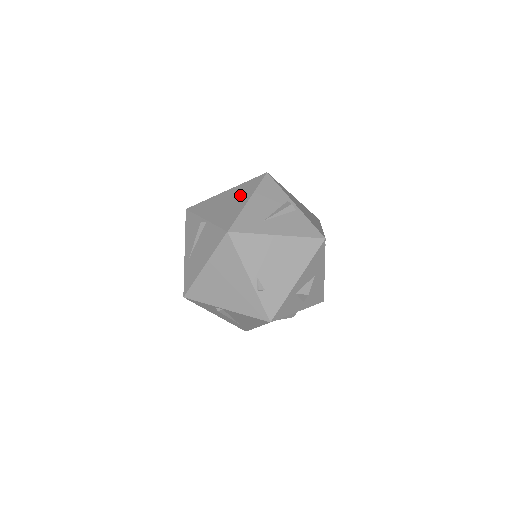
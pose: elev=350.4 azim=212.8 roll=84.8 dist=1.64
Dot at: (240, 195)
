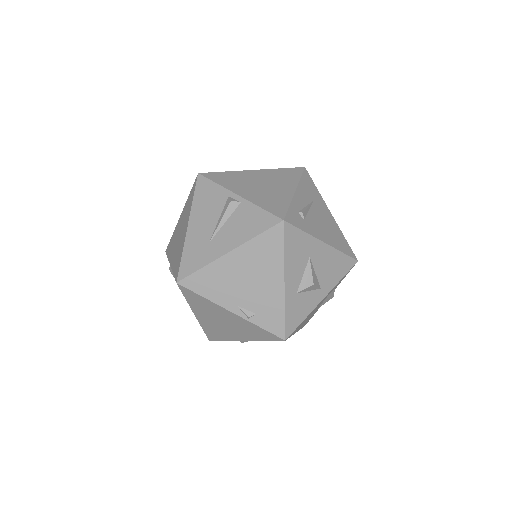
Dot at: (184, 220)
